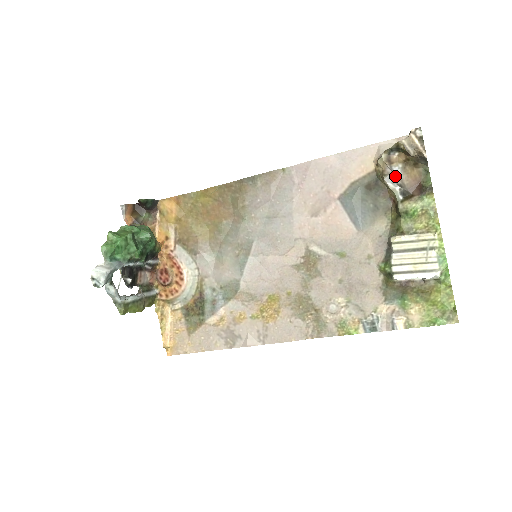
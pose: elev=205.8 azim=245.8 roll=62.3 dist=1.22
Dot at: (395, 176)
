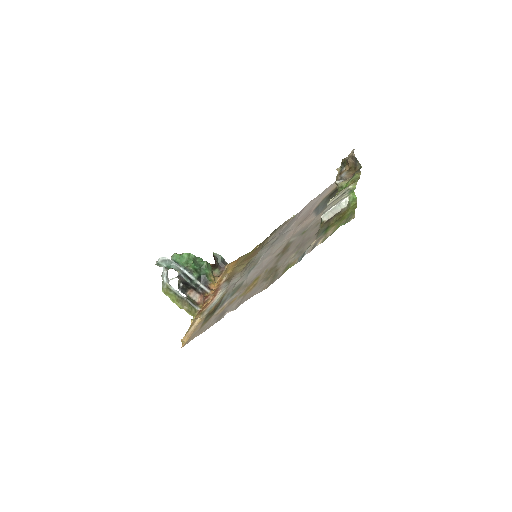
Dot at: (342, 178)
